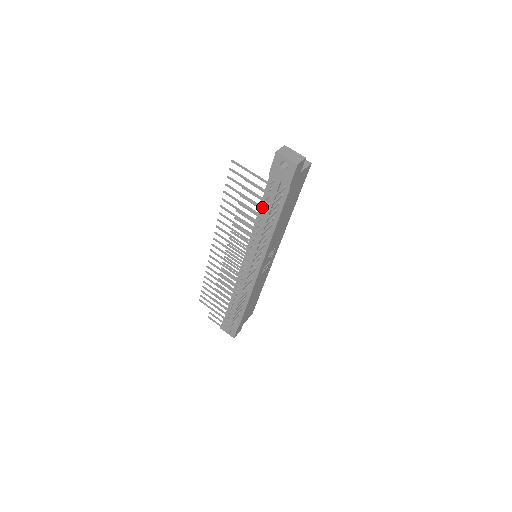
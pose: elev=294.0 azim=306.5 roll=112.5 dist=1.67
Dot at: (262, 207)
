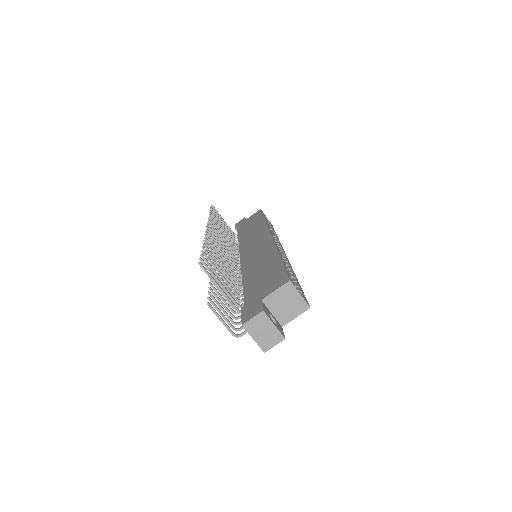
Dot at: occluded
